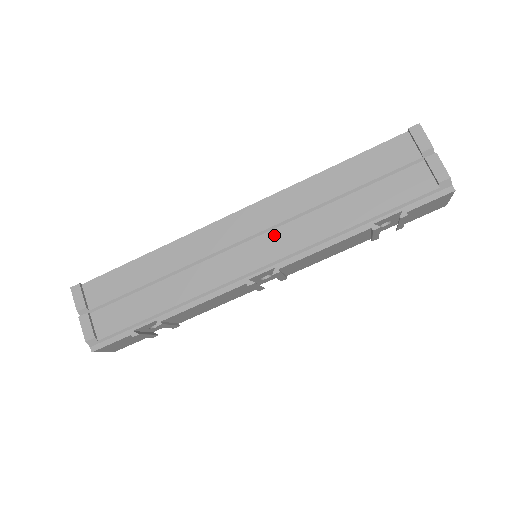
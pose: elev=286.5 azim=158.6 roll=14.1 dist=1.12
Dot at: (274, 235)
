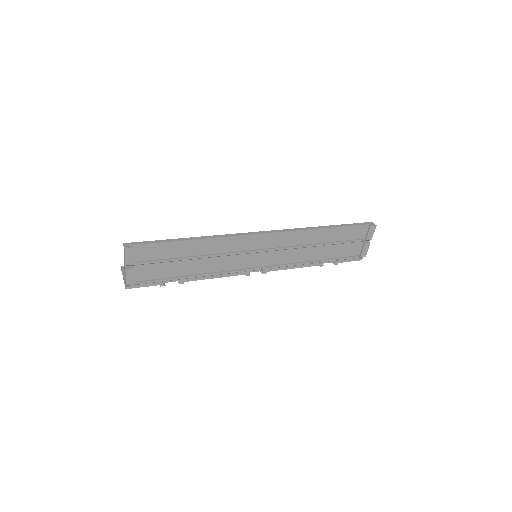
Dot at: (275, 254)
